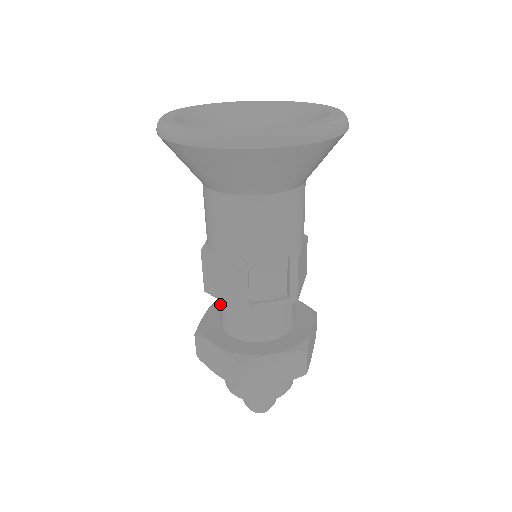
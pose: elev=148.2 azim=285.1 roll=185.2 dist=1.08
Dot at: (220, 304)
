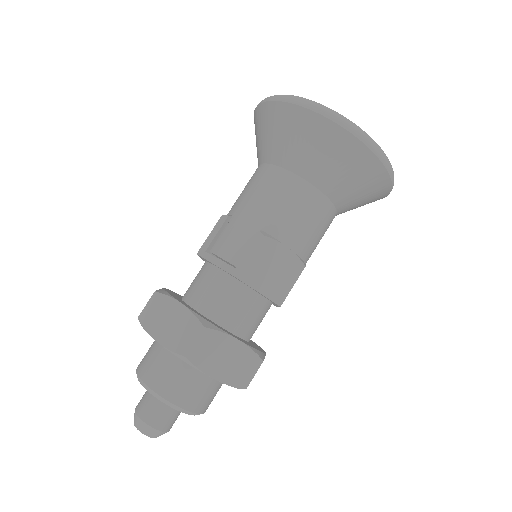
Dot at: occluded
